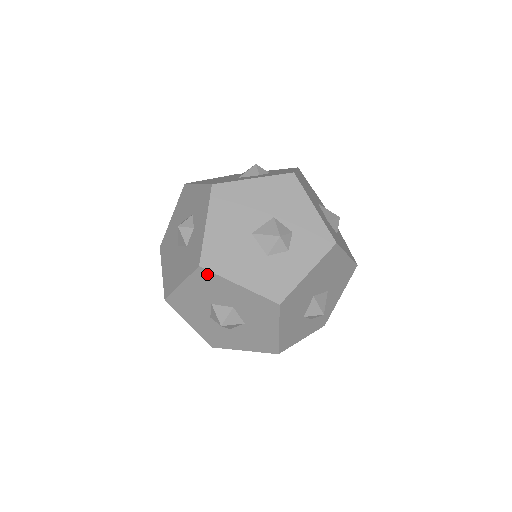
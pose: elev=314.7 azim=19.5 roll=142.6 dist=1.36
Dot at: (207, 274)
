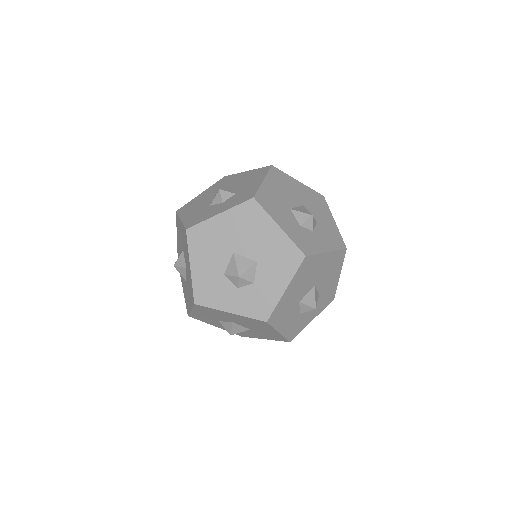
Dot at: (177, 218)
